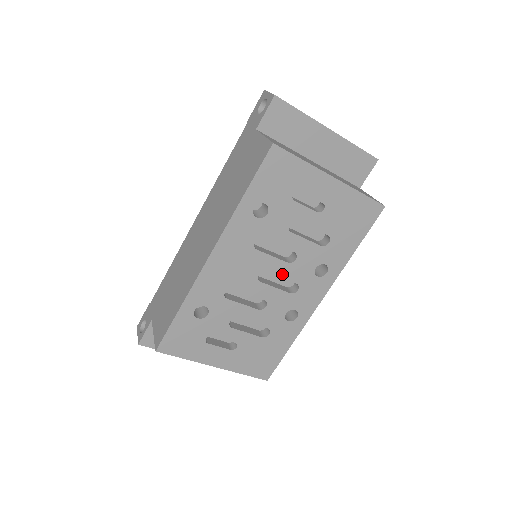
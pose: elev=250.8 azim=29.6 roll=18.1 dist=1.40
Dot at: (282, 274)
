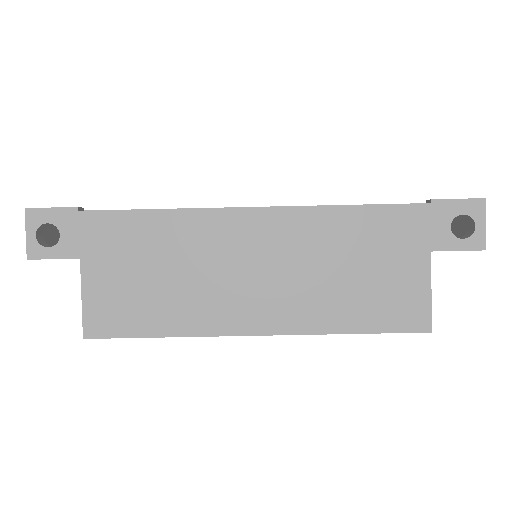
Dot at: occluded
